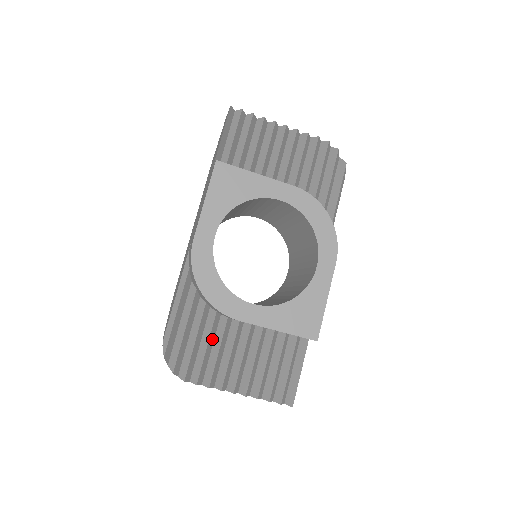
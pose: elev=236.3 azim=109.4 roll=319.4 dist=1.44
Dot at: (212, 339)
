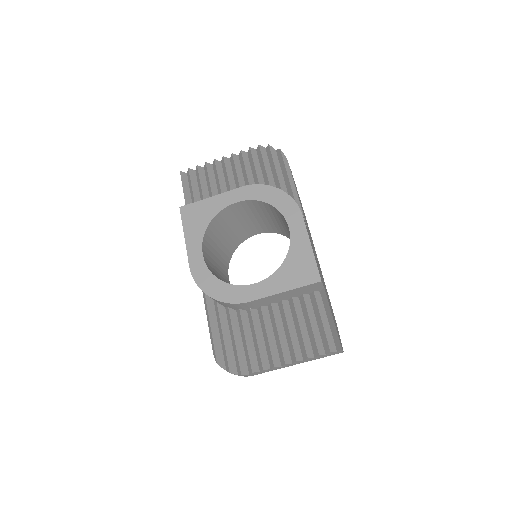
Dot at: (249, 332)
